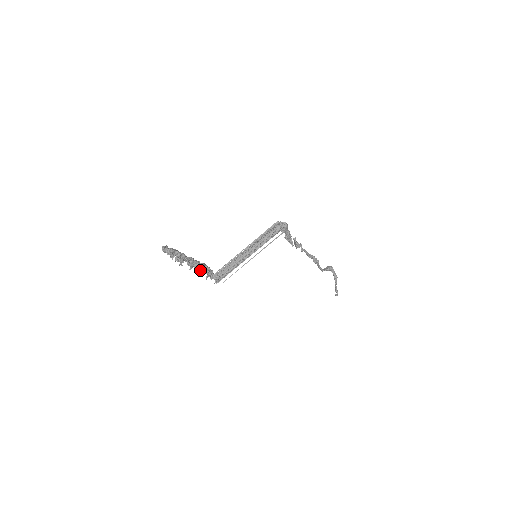
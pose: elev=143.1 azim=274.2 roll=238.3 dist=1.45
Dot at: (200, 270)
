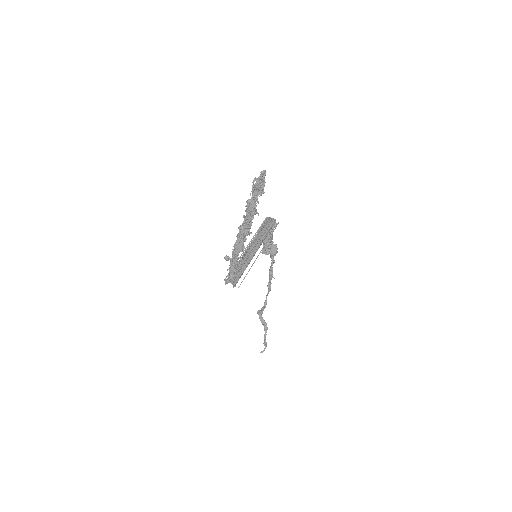
Dot at: (242, 248)
